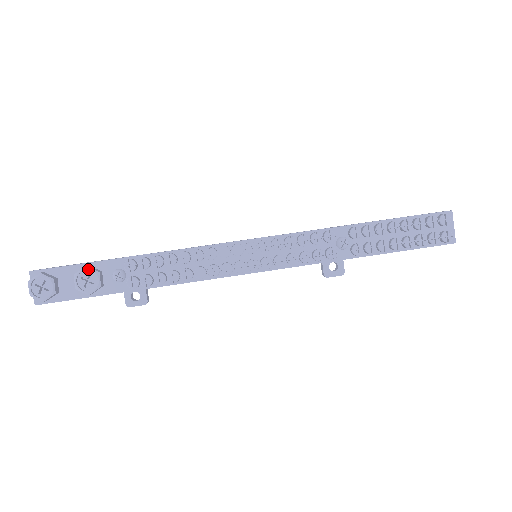
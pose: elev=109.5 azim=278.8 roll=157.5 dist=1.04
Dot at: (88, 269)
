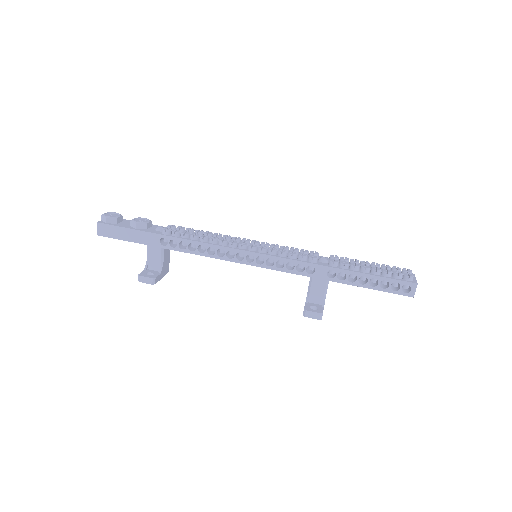
Dot at: occluded
